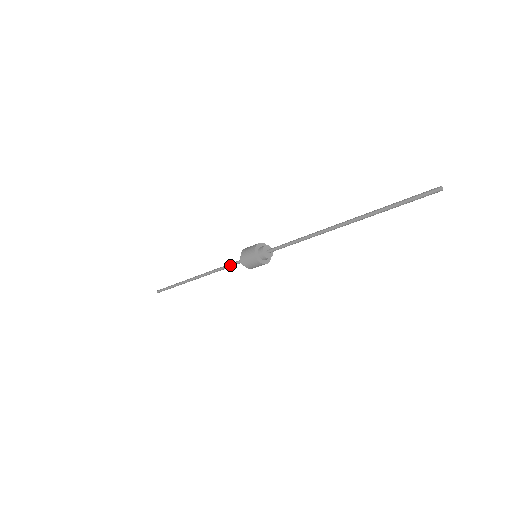
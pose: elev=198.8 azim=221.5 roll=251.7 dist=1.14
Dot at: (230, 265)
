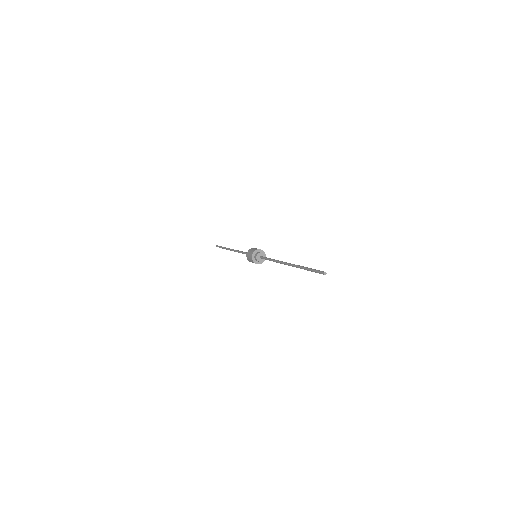
Dot at: (245, 253)
